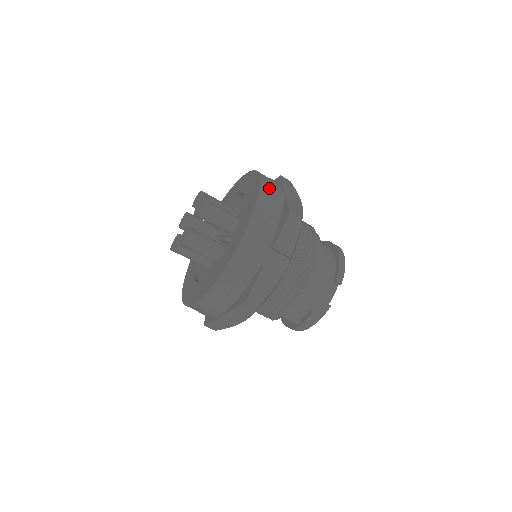
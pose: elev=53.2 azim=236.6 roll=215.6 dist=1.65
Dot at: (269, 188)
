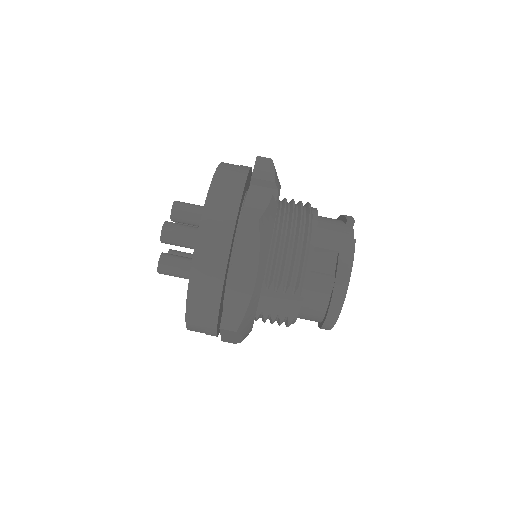
Dot at: occluded
